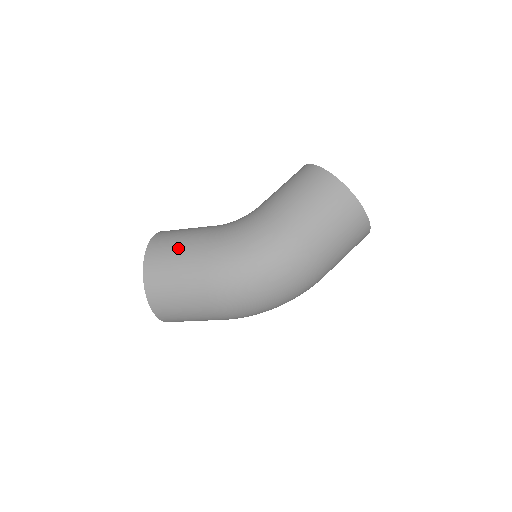
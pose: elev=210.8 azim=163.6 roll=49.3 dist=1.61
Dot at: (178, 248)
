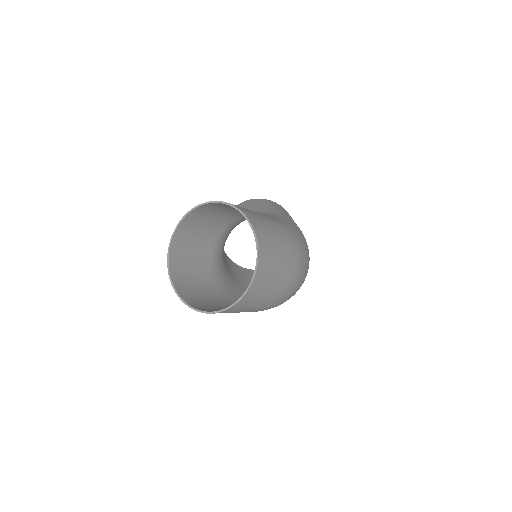
Dot at: (258, 214)
